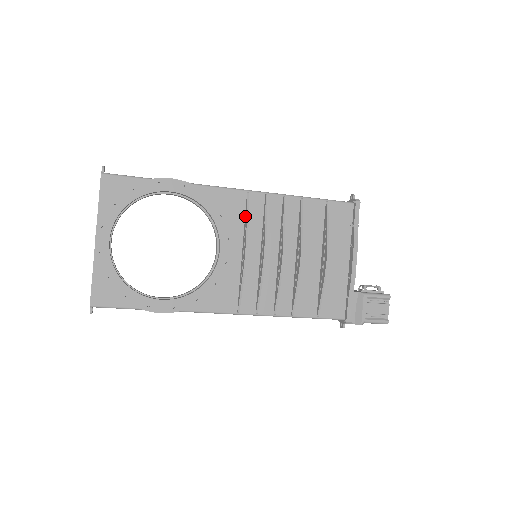
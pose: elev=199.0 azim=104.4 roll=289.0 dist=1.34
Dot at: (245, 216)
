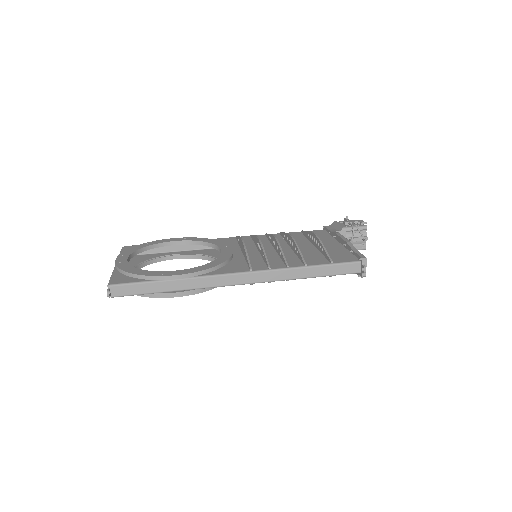
Dot at: occluded
